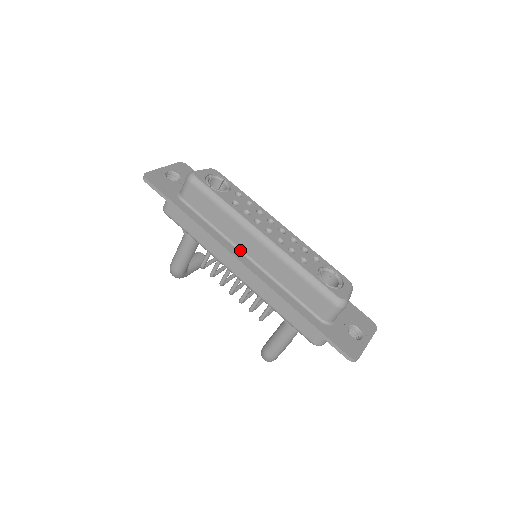
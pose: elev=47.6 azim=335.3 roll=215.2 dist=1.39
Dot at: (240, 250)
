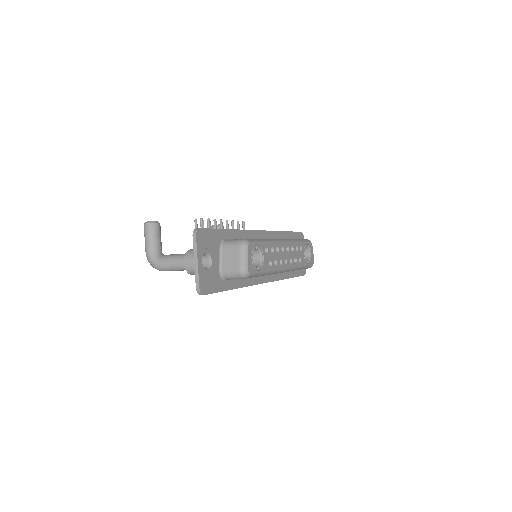
Dot at: occluded
